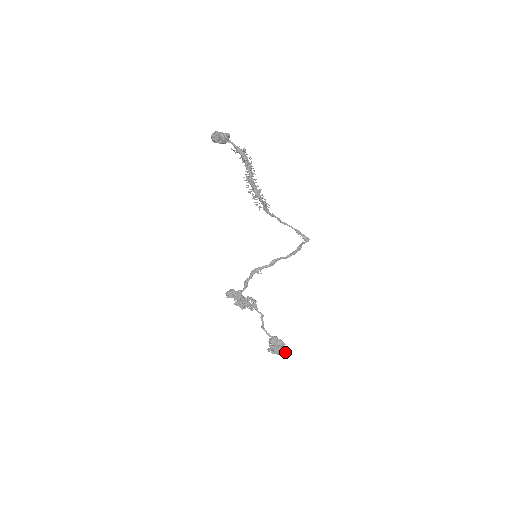
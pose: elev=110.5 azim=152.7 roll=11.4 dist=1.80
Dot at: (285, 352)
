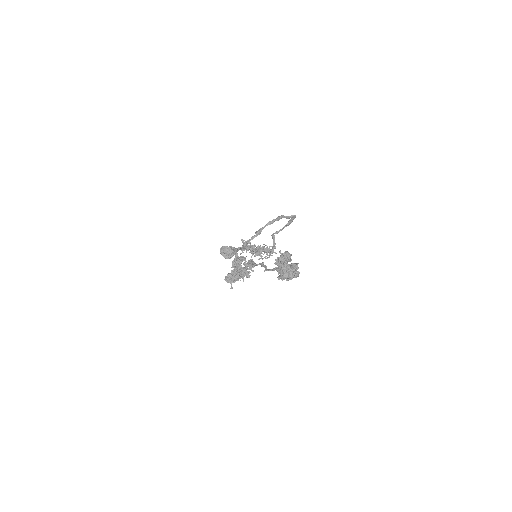
Dot at: (287, 252)
